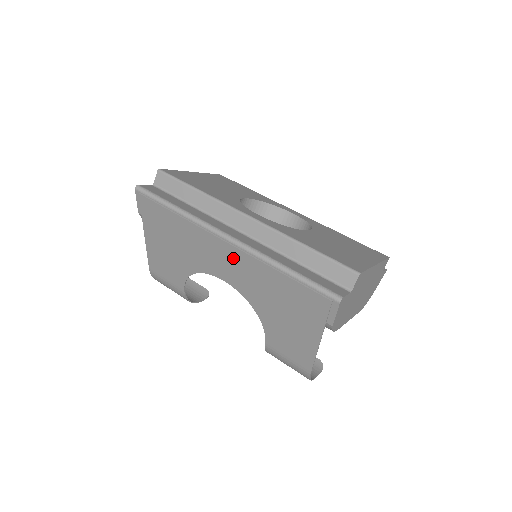
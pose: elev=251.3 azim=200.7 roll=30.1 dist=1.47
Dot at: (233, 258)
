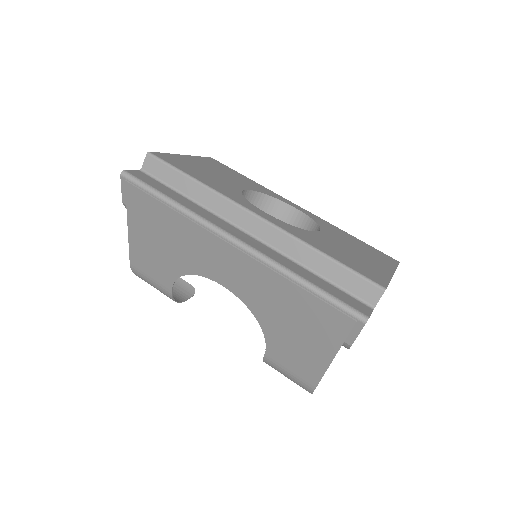
Dot at: (238, 264)
